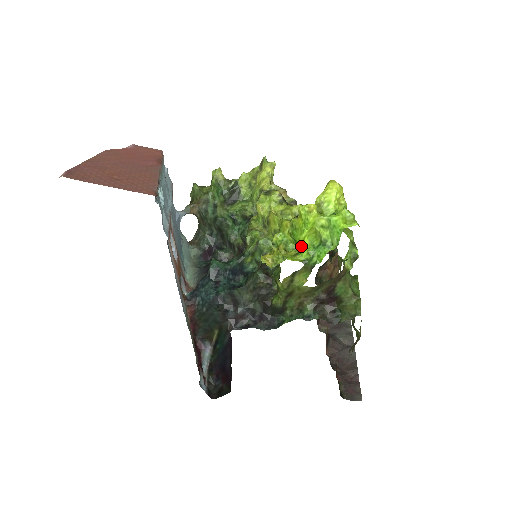
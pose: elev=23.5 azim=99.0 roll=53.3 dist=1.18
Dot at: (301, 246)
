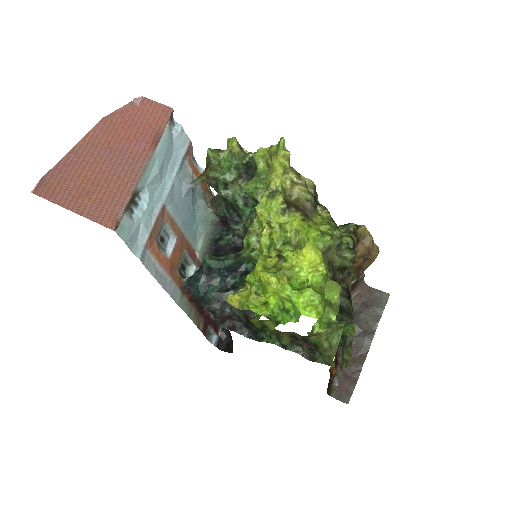
Dot at: (268, 300)
